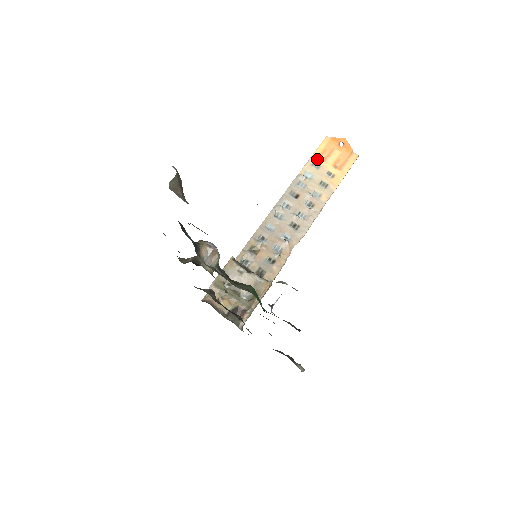
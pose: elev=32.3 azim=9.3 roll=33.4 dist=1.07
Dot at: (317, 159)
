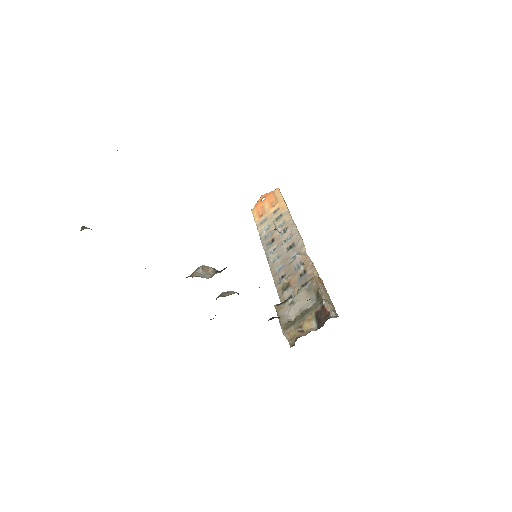
Dot at: (260, 219)
